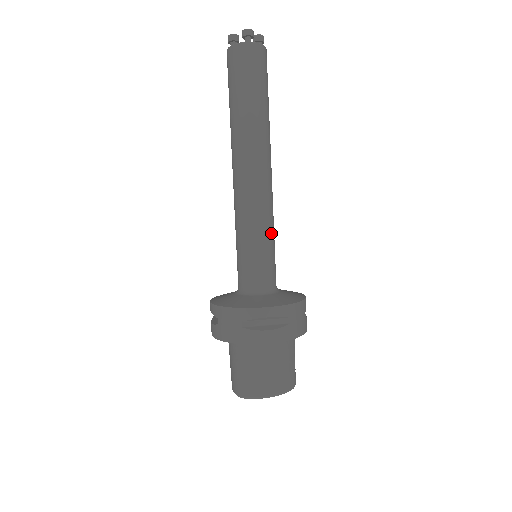
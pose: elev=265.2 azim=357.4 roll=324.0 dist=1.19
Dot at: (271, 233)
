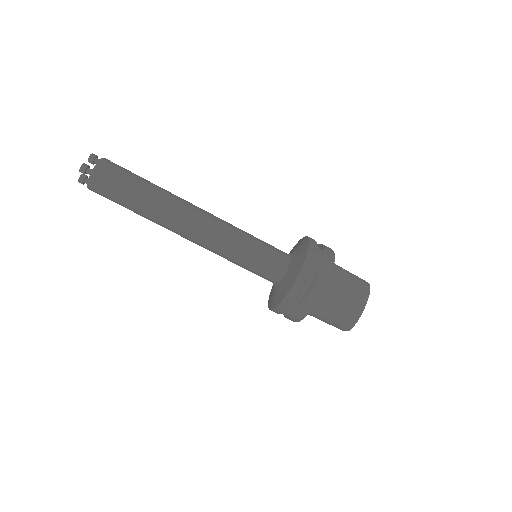
Dot at: (245, 238)
